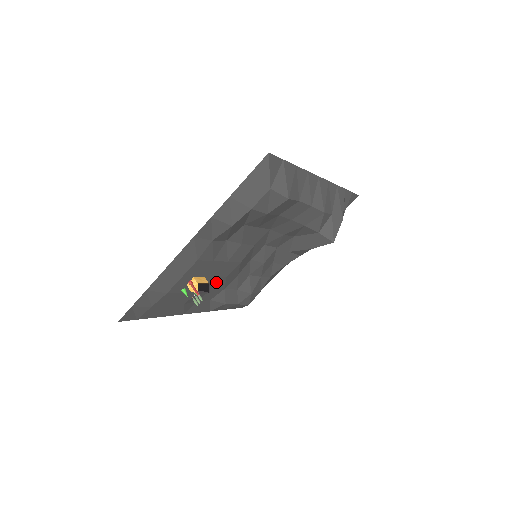
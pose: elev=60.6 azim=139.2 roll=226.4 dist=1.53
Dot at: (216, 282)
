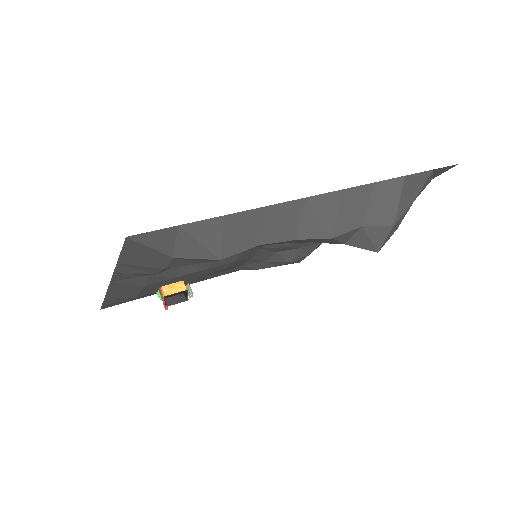
Dot at: occluded
